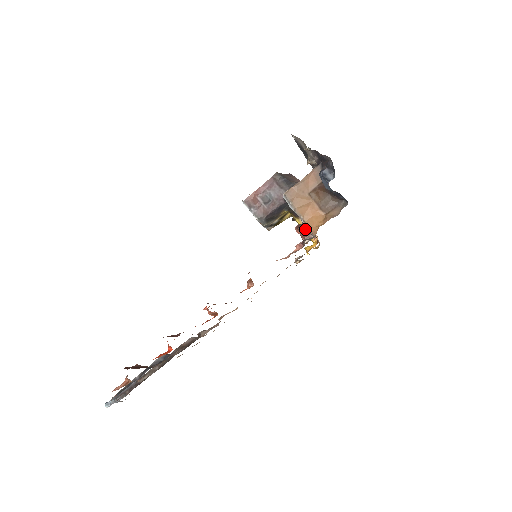
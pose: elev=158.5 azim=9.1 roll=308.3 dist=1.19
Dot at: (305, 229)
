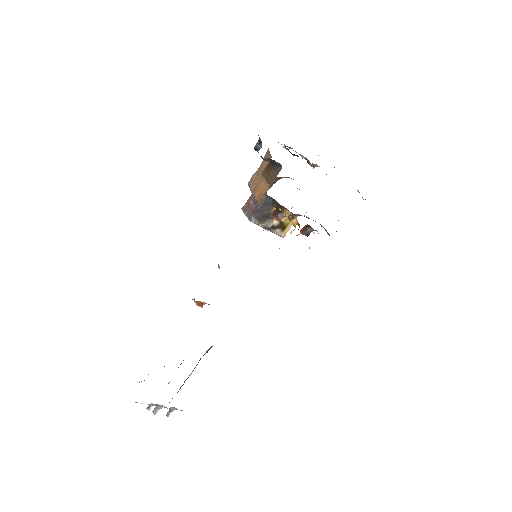
Dot at: (277, 213)
